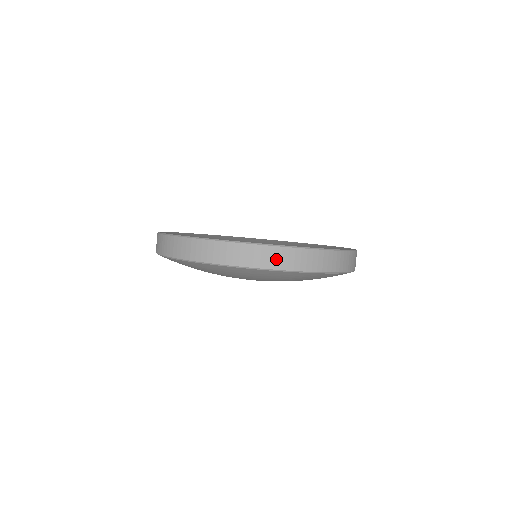
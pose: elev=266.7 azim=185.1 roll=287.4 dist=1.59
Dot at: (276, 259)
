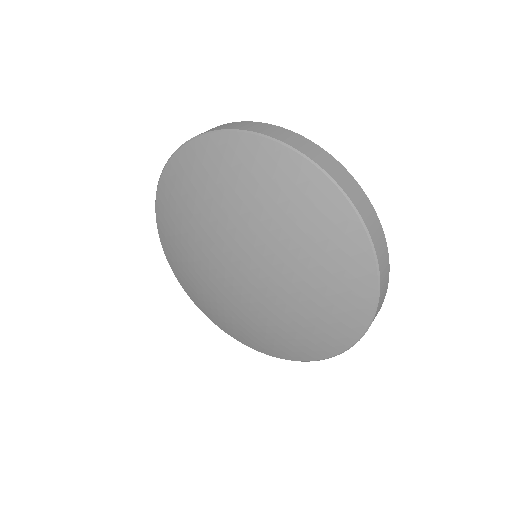
Dot at: (376, 233)
